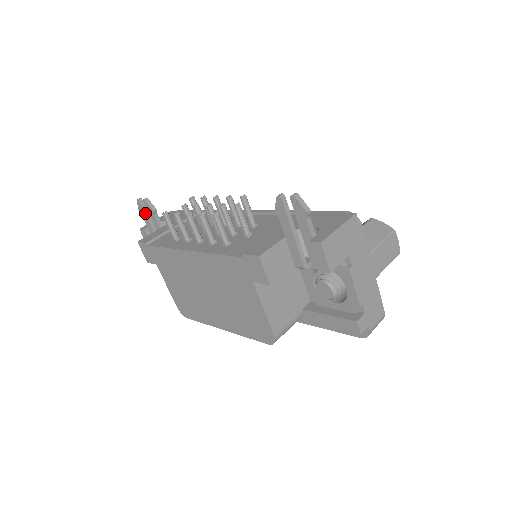
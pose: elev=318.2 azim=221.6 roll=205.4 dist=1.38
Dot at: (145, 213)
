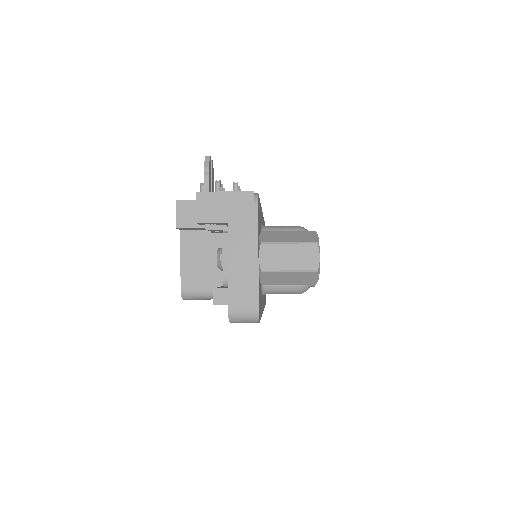
Dot at: occluded
